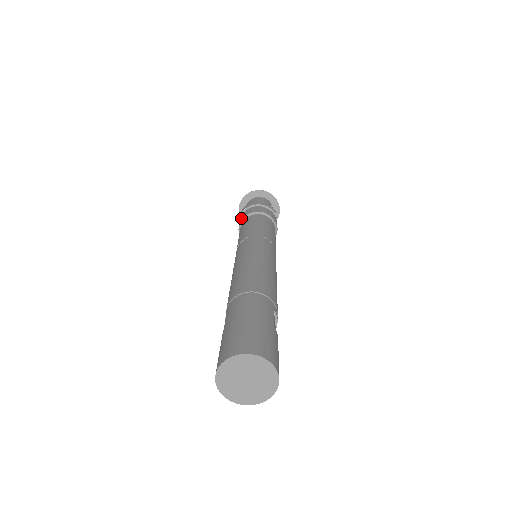
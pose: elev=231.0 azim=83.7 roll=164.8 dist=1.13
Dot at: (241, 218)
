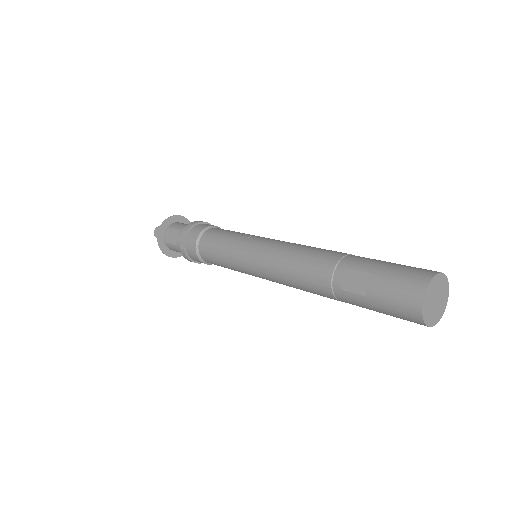
Dot at: (198, 230)
